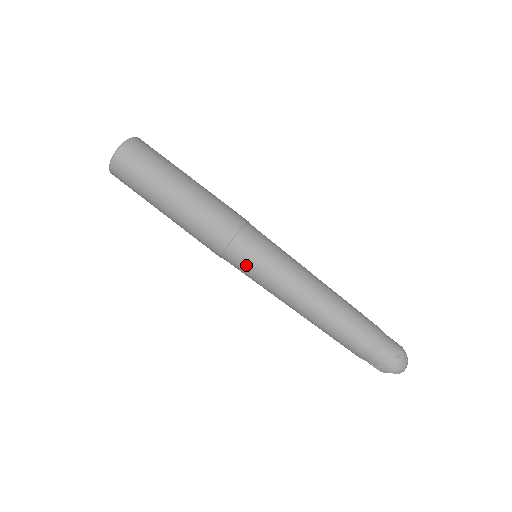
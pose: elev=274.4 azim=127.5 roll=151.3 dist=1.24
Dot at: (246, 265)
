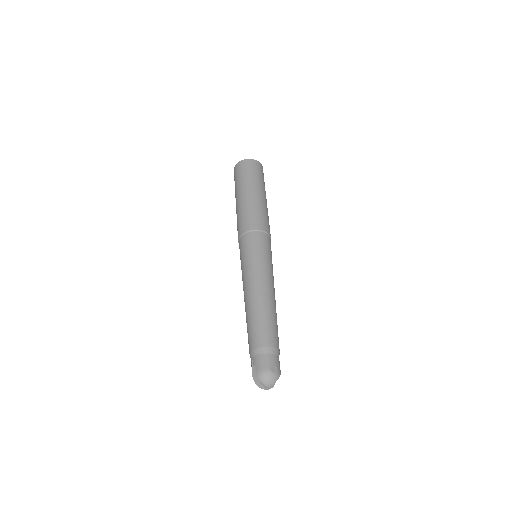
Dot at: (246, 248)
